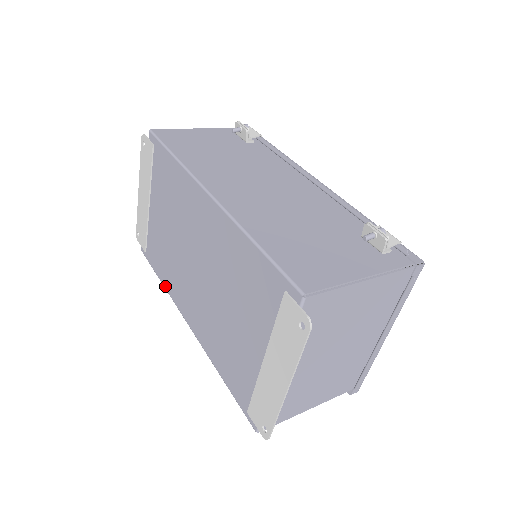
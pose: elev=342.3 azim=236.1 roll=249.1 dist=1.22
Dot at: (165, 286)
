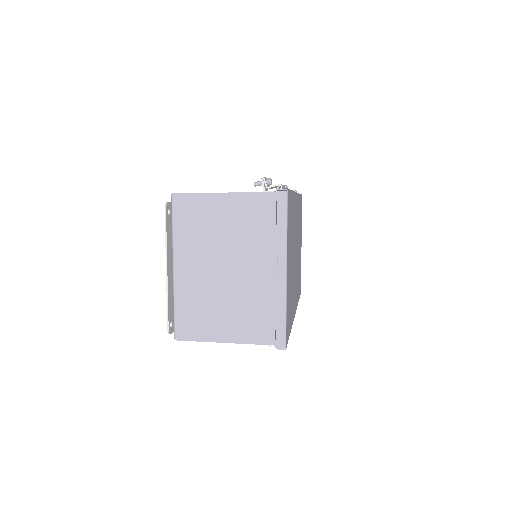
Dot at: occluded
